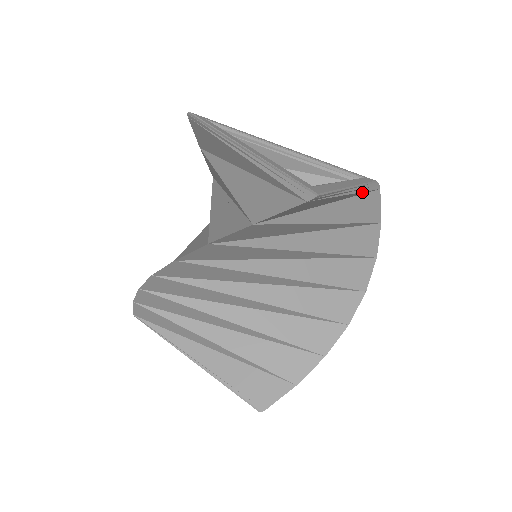
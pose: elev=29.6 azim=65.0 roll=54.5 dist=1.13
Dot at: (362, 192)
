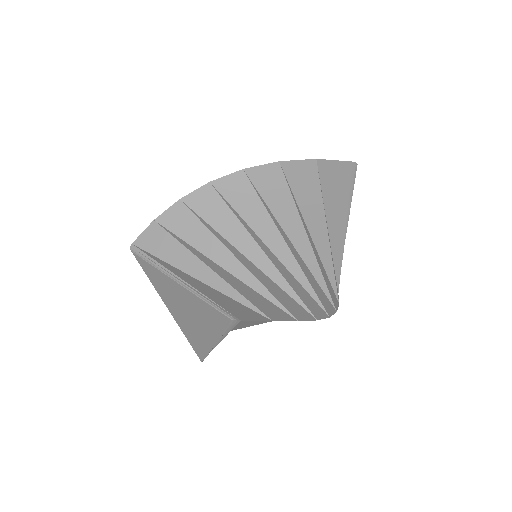
Dot at: (341, 259)
